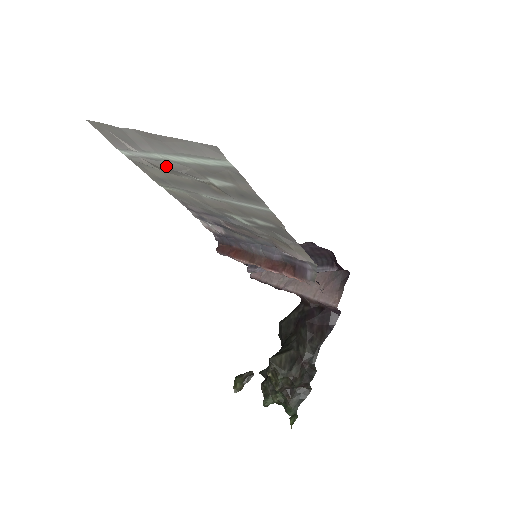
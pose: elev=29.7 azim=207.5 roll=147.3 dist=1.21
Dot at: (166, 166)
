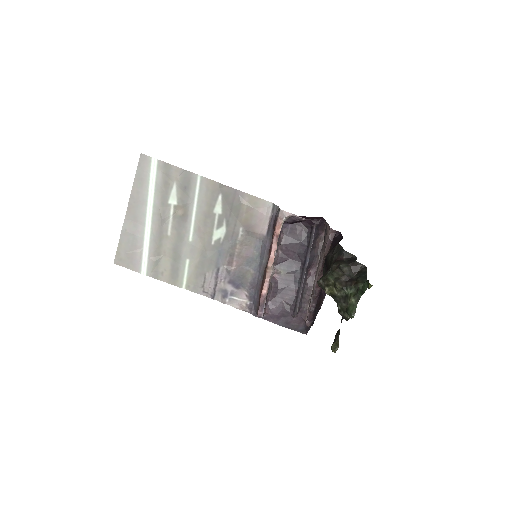
Dot at: (157, 236)
